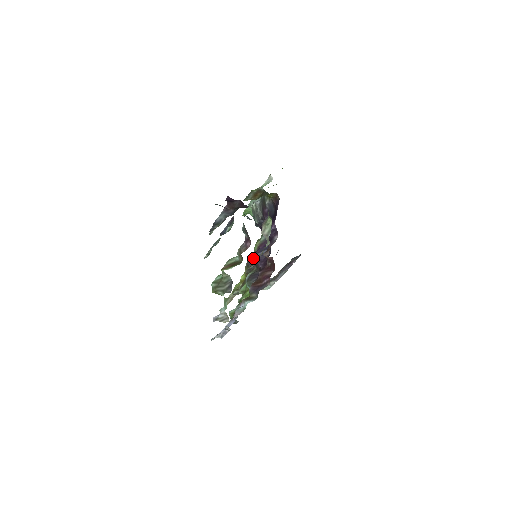
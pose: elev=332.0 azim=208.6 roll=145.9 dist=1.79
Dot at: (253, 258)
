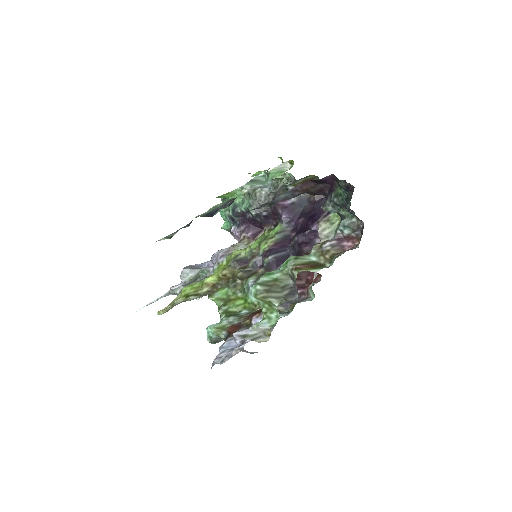
Dot at: (255, 258)
